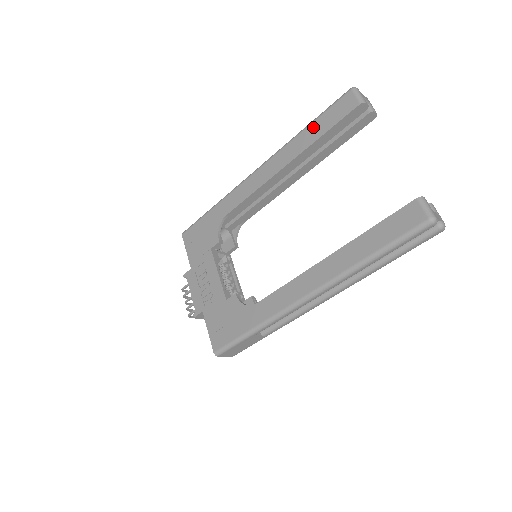
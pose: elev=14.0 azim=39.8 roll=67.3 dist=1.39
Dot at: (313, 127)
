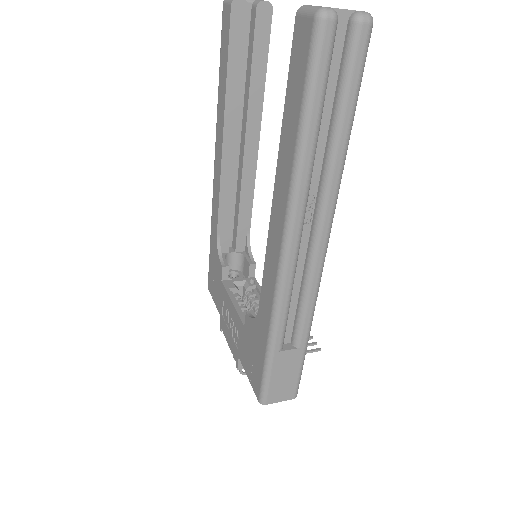
Dot at: (220, 75)
